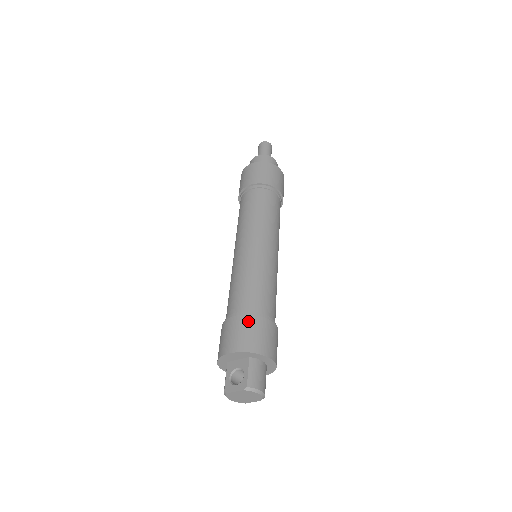
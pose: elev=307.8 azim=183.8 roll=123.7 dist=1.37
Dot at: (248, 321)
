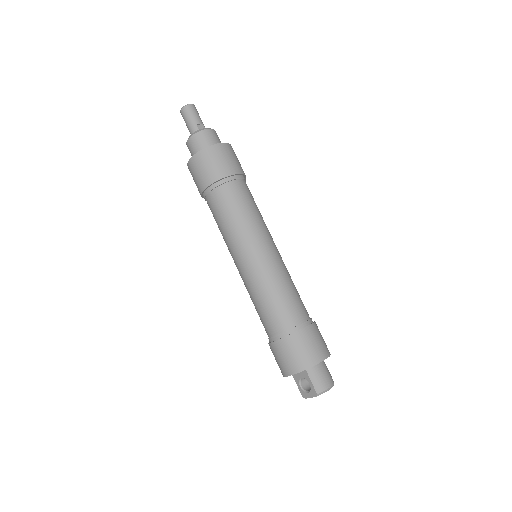
Dot at: (287, 344)
